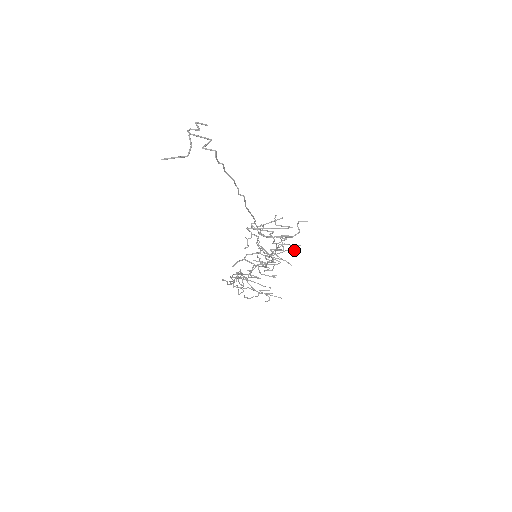
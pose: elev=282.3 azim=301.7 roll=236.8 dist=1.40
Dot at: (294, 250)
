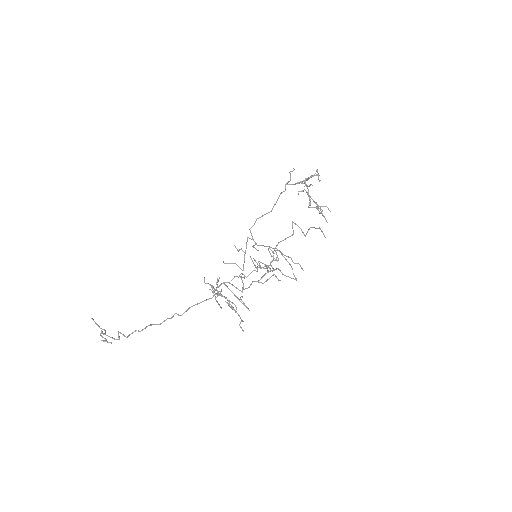
Dot at: (301, 268)
